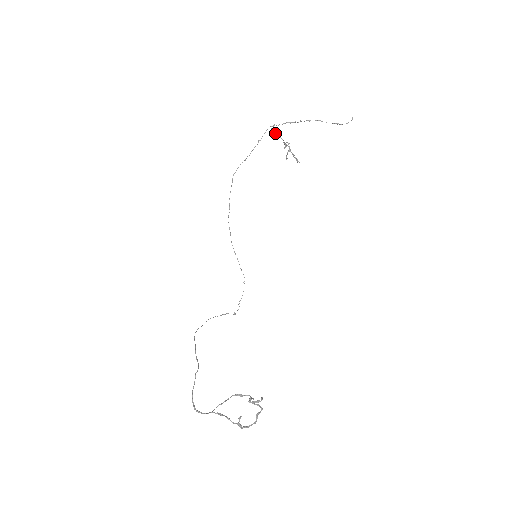
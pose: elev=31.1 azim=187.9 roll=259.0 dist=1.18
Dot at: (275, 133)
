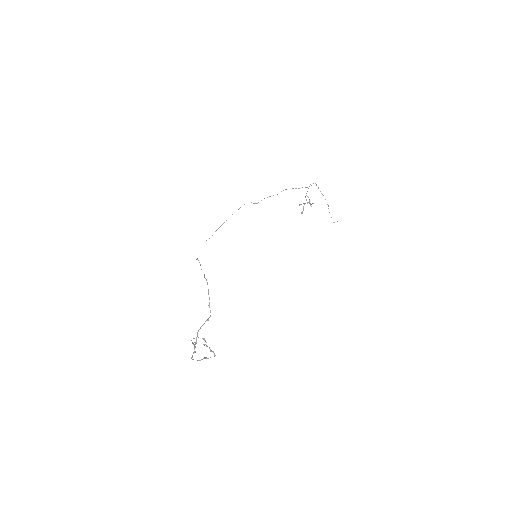
Dot at: occluded
